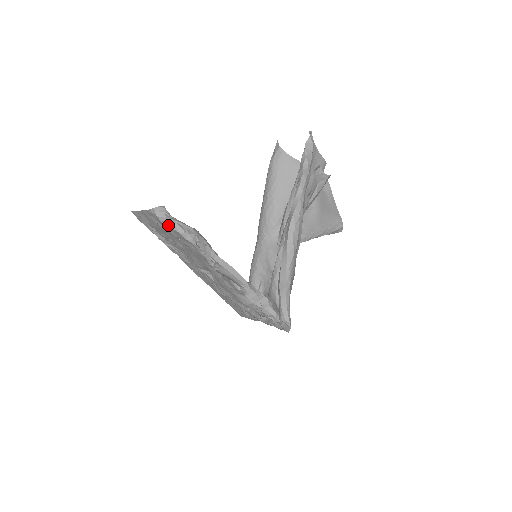
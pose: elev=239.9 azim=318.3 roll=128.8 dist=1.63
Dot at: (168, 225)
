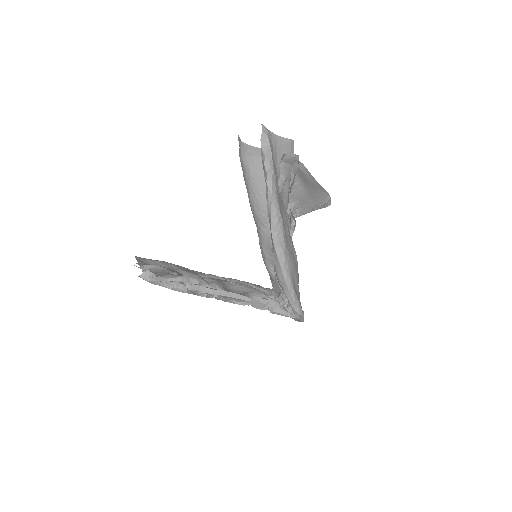
Dot at: occluded
